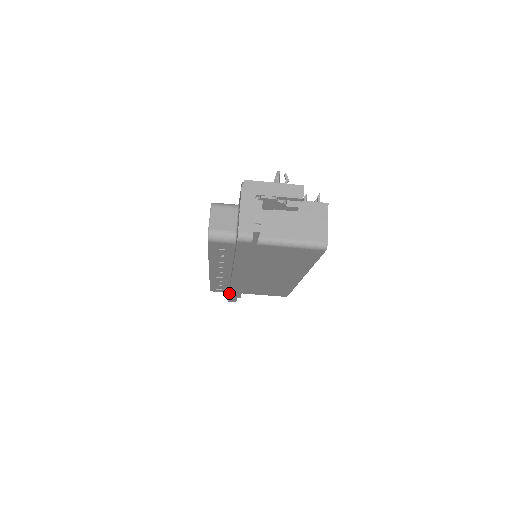
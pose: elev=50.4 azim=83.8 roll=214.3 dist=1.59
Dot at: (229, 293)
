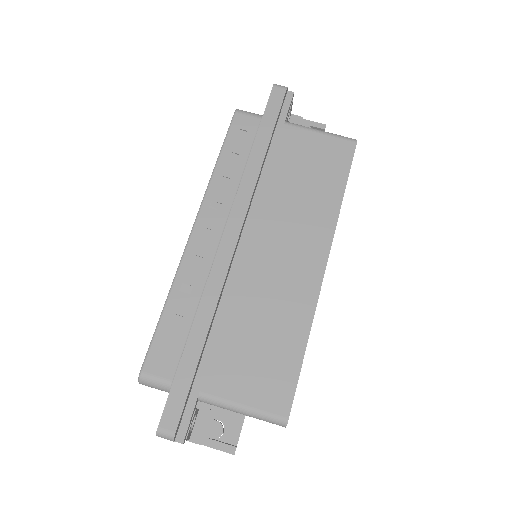
Dot at: (189, 337)
